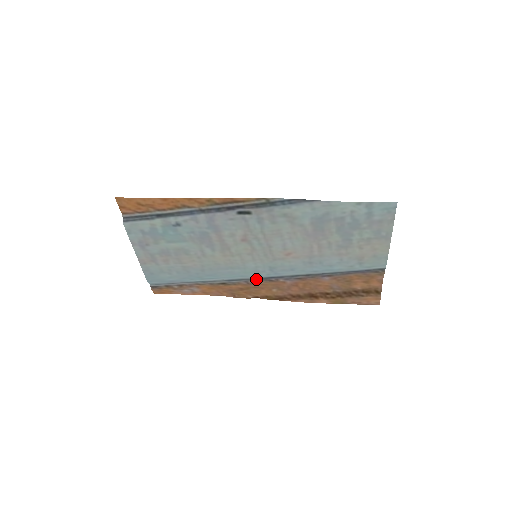
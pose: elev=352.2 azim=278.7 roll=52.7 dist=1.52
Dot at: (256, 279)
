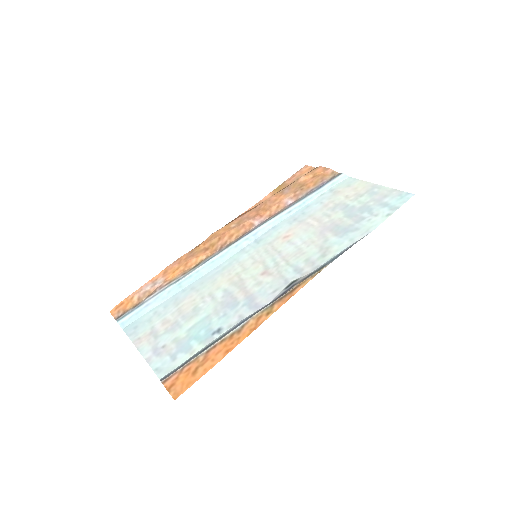
Dot at: (231, 245)
